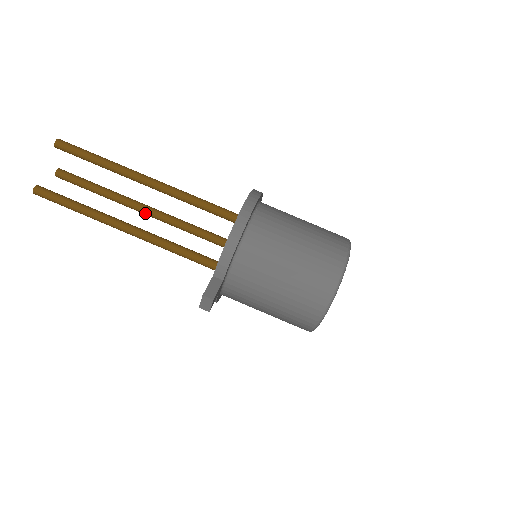
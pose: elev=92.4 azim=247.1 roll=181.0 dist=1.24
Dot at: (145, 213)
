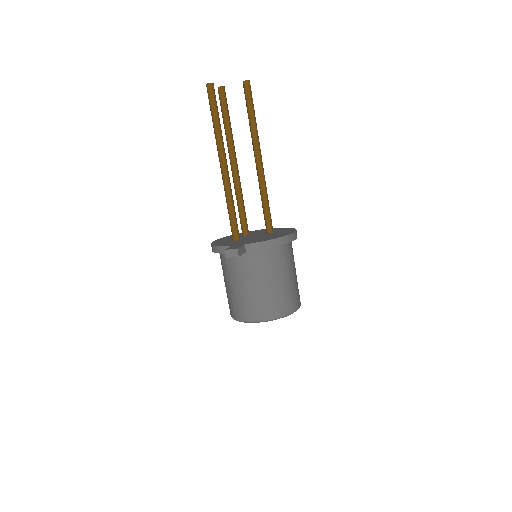
Dot at: (232, 166)
